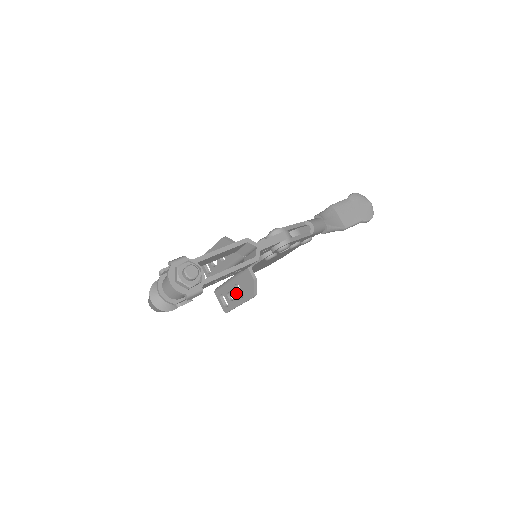
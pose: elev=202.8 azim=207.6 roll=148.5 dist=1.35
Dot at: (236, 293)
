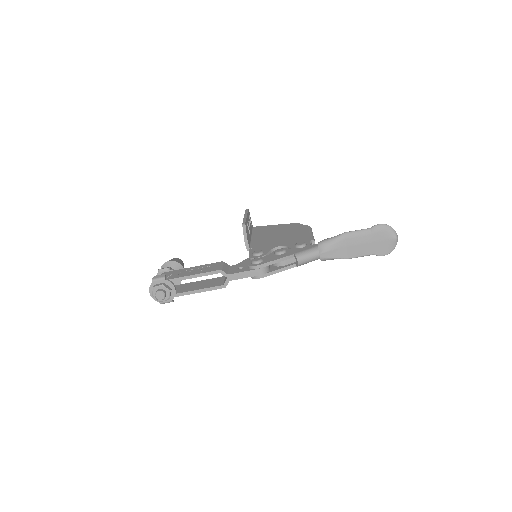
Dot at: occluded
